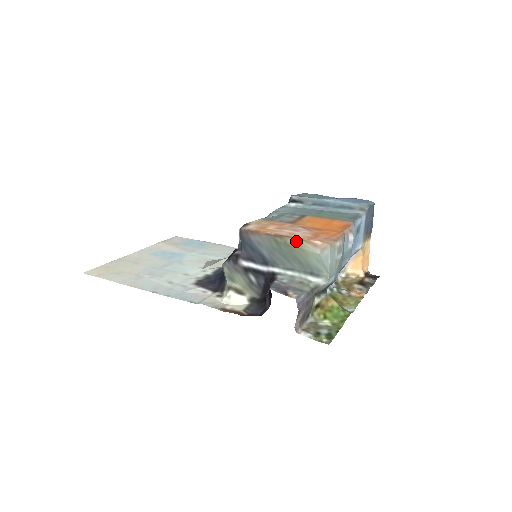
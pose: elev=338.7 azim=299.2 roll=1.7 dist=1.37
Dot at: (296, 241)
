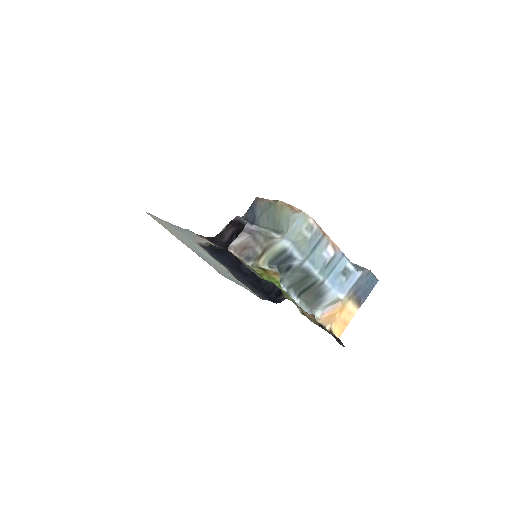
Dot at: (283, 203)
